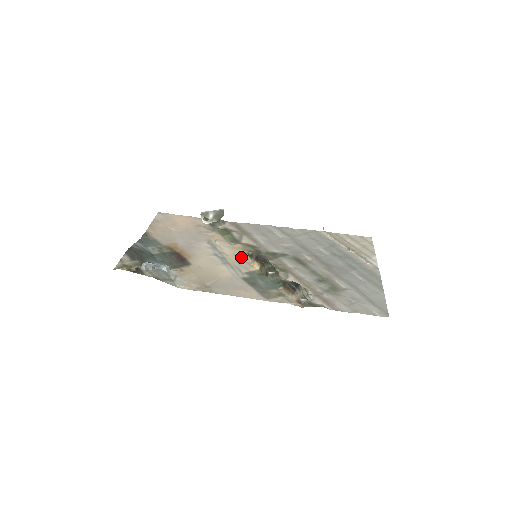
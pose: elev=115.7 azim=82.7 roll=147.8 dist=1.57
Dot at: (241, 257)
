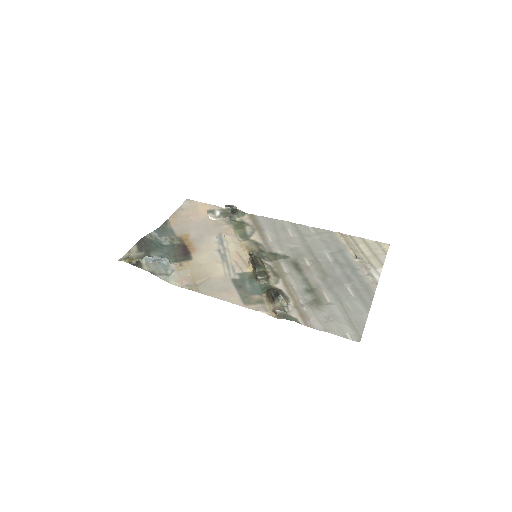
Dot at: (242, 255)
